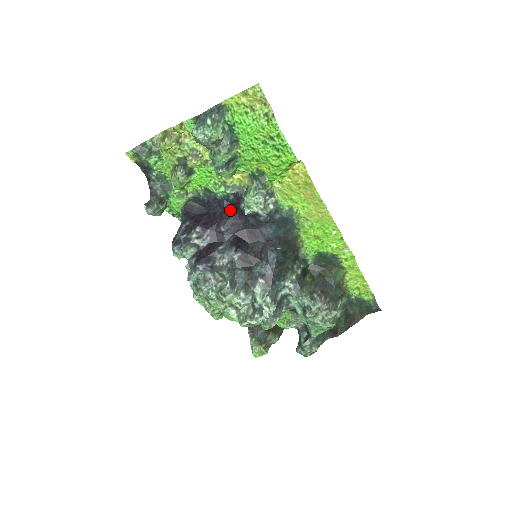
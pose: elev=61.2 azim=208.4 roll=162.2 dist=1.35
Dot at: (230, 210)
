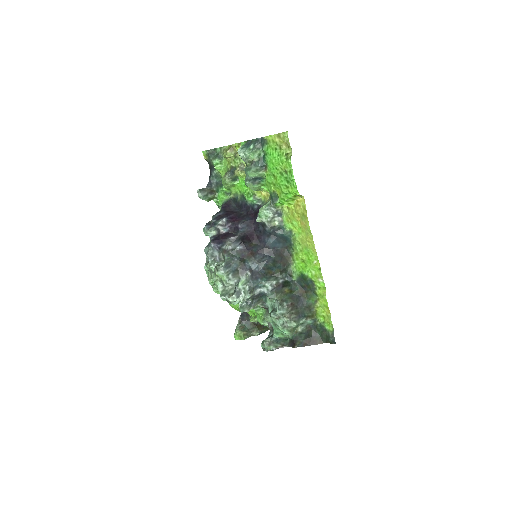
Dot at: (251, 215)
